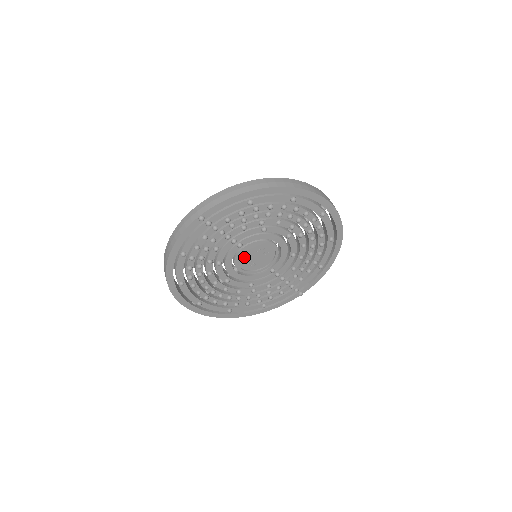
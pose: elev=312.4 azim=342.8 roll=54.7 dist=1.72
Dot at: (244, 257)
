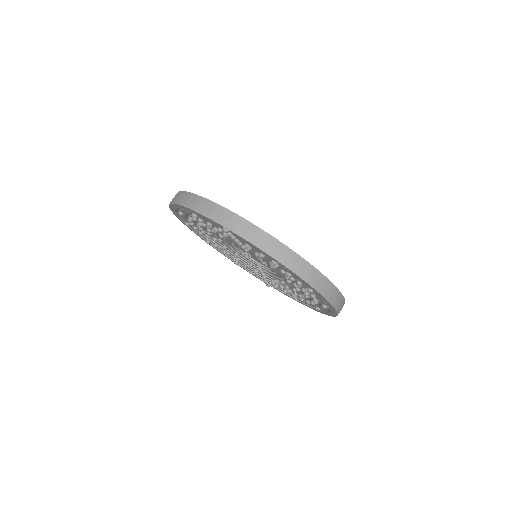
Dot at: occluded
